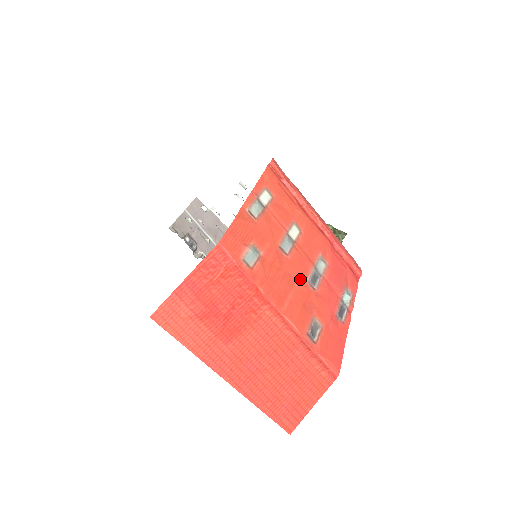
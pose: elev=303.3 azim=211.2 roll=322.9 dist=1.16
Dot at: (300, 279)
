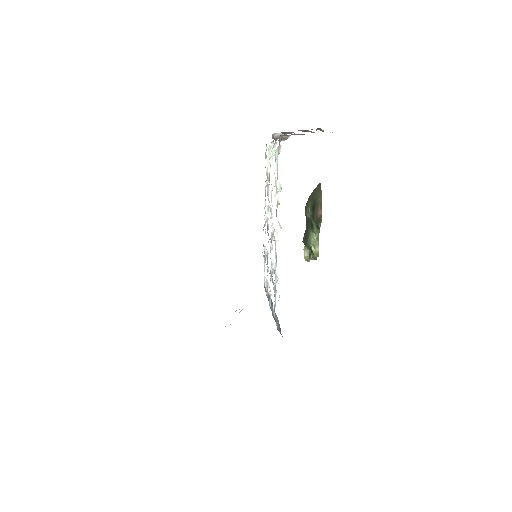
Dot at: occluded
